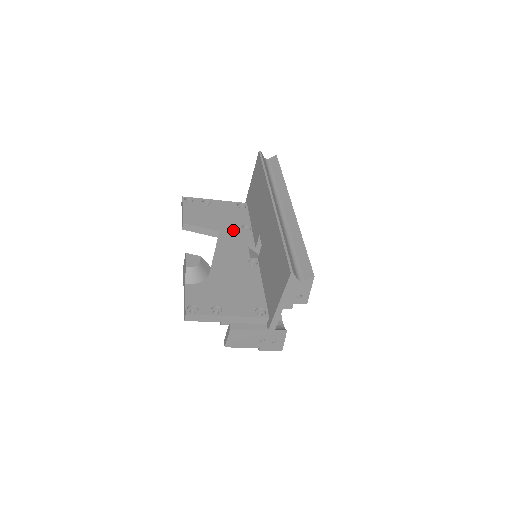
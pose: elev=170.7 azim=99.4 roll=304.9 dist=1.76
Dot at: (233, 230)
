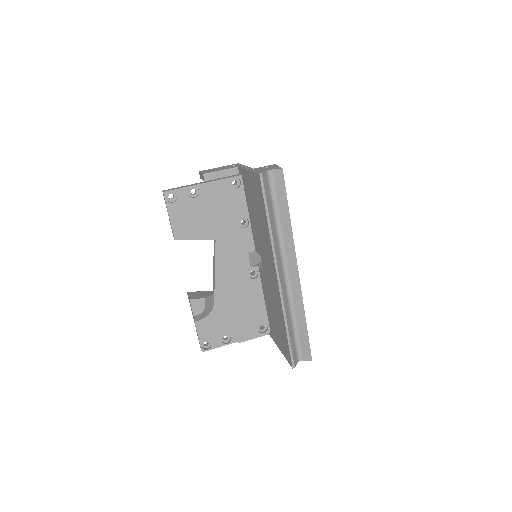
Dot at: (230, 232)
